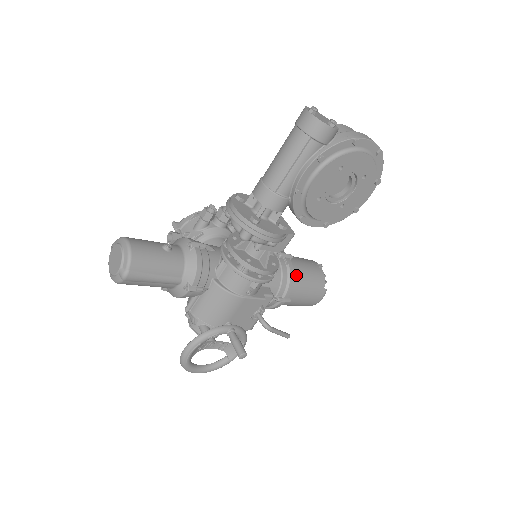
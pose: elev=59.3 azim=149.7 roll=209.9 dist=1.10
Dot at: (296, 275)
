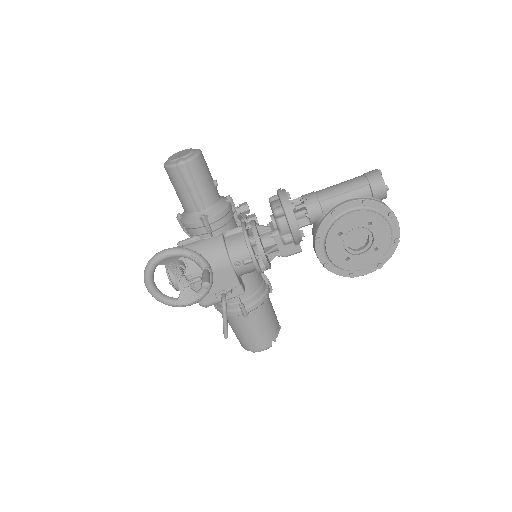
Dot at: (265, 305)
